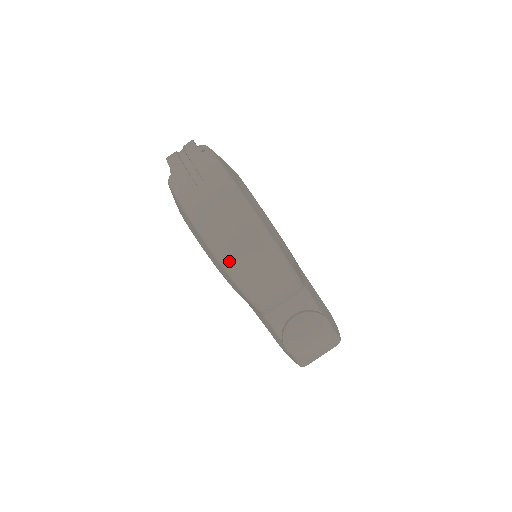
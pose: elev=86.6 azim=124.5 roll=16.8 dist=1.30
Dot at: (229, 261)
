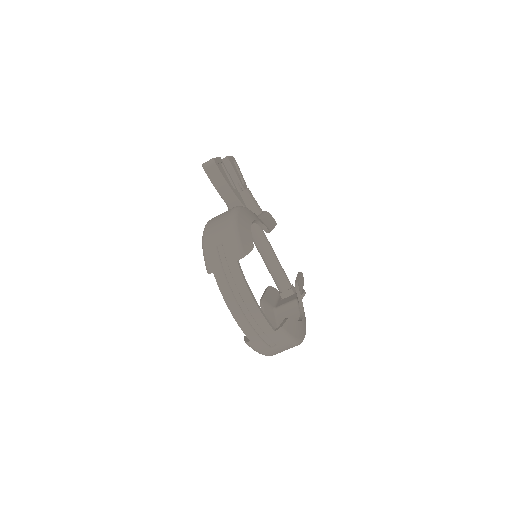
Dot at: occluded
